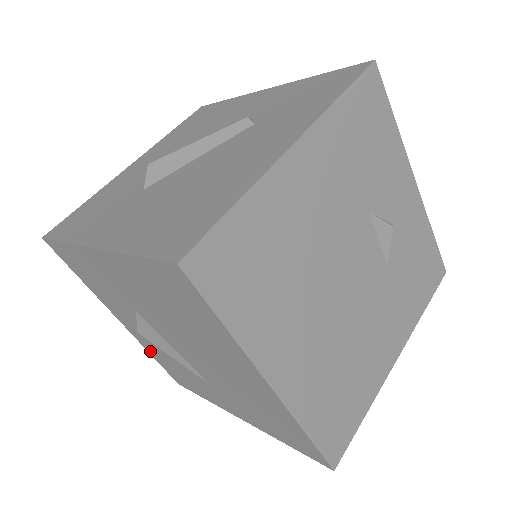
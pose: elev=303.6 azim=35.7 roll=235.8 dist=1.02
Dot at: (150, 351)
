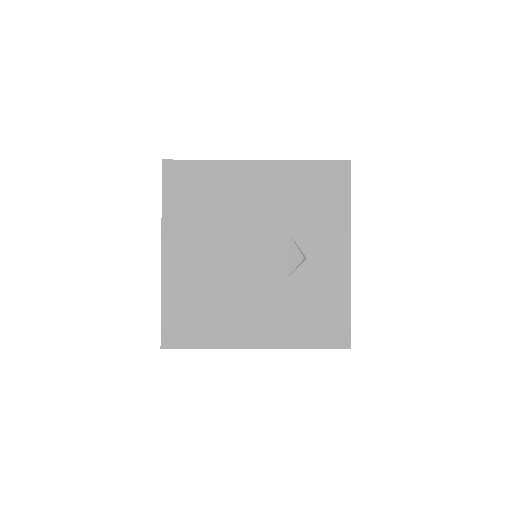
Dot at: occluded
